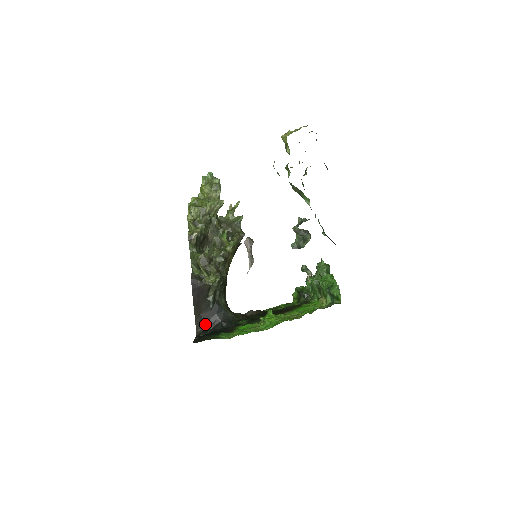
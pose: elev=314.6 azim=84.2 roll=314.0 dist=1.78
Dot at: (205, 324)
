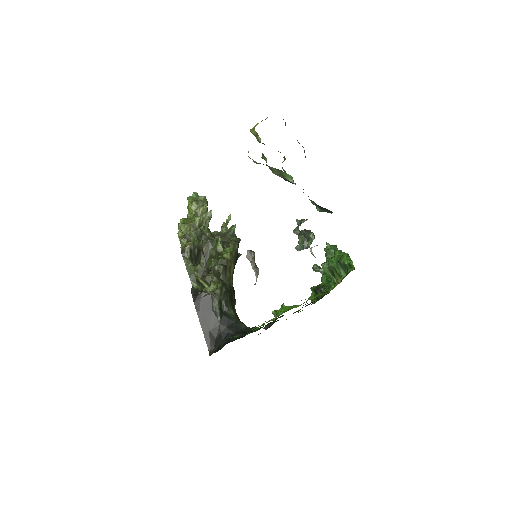
Dot at: (217, 341)
